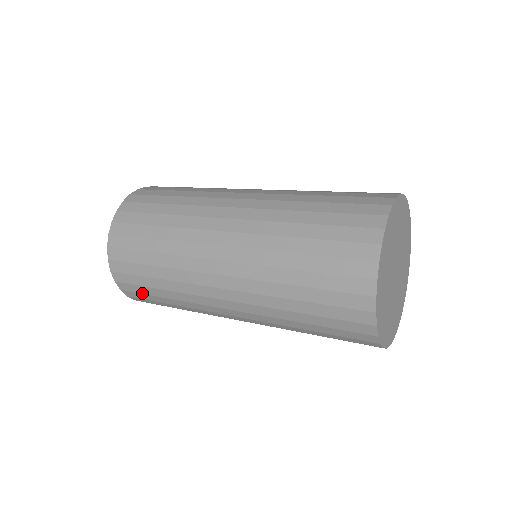
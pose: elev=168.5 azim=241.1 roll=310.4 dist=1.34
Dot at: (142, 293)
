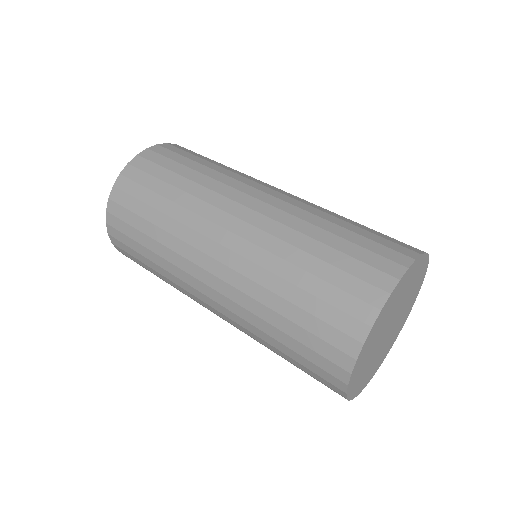
Dot at: occluded
